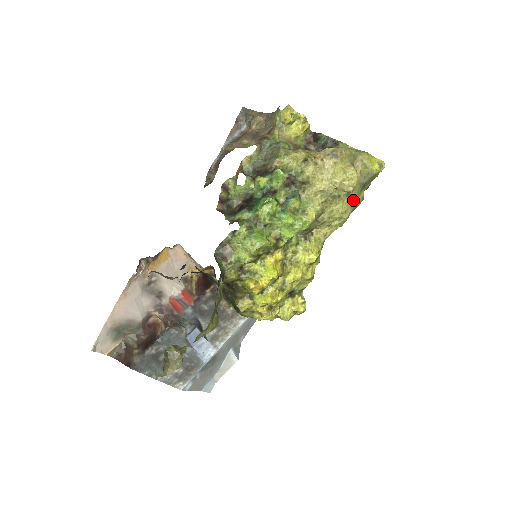
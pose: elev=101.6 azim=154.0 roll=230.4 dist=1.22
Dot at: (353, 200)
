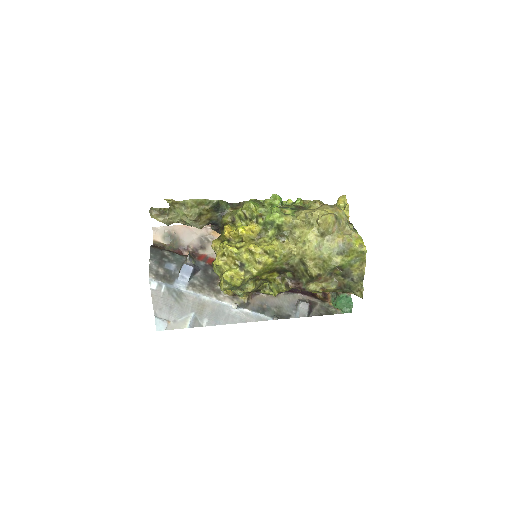
Dot at: (325, 248)
